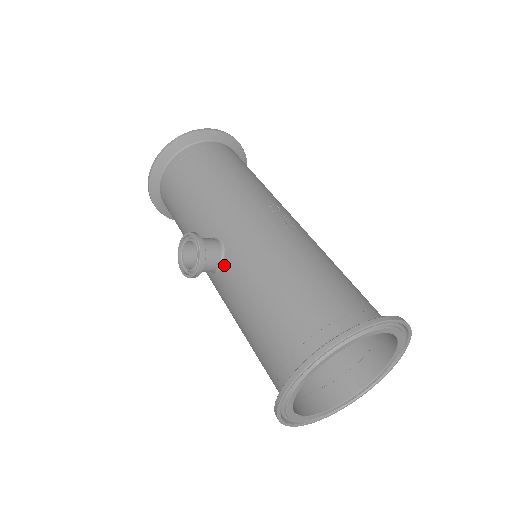
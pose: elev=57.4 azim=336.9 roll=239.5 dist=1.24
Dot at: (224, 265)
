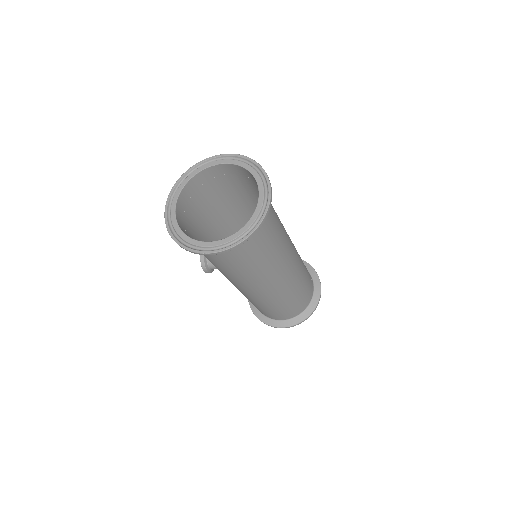
Dot at: occluded
